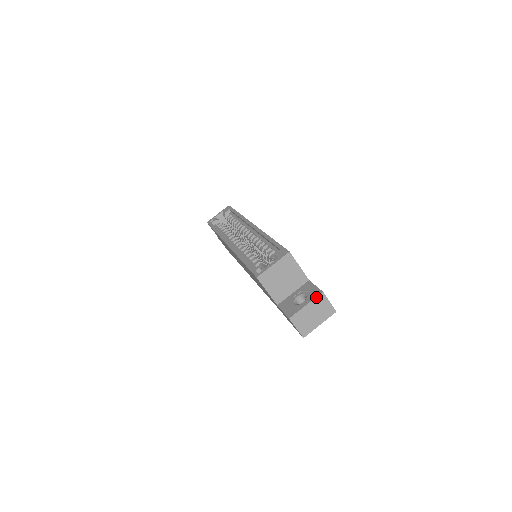
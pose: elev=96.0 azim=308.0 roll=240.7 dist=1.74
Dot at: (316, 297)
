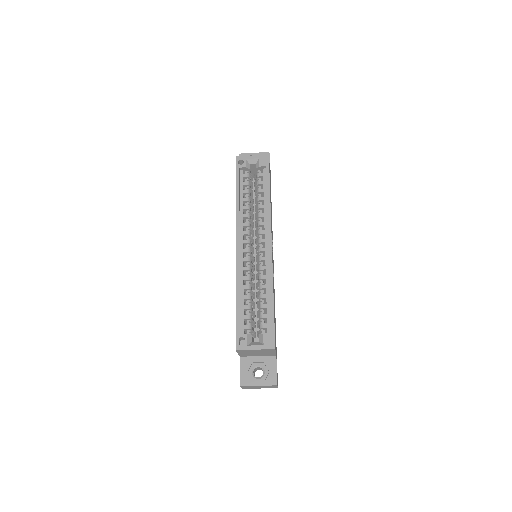
Dot at: (270, 385)
